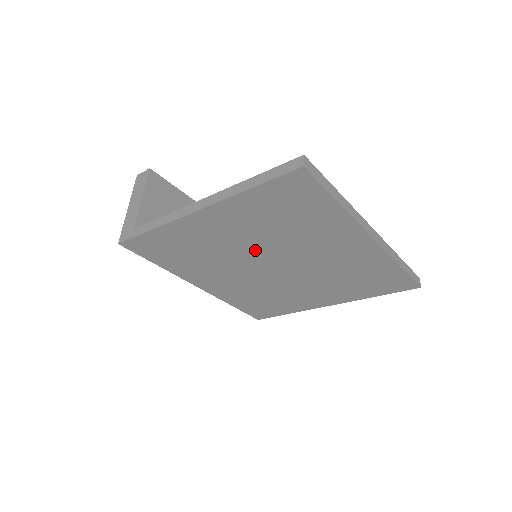
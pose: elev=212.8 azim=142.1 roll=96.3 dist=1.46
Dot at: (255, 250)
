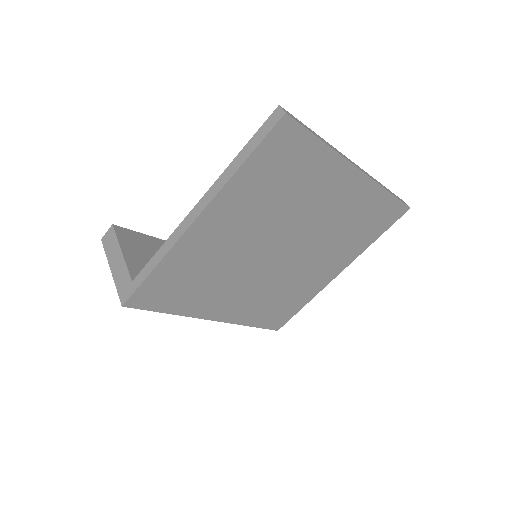
Dot at: (260, 241)
